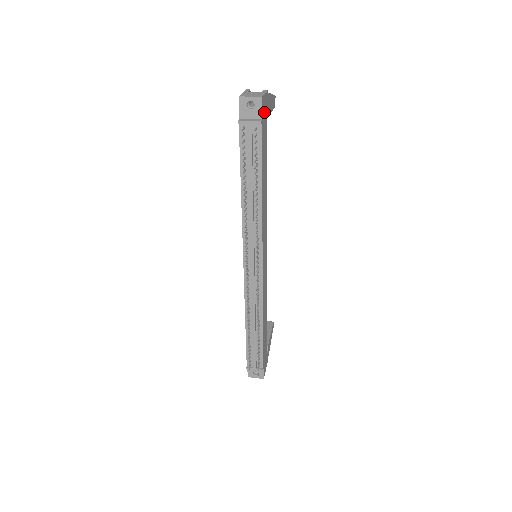
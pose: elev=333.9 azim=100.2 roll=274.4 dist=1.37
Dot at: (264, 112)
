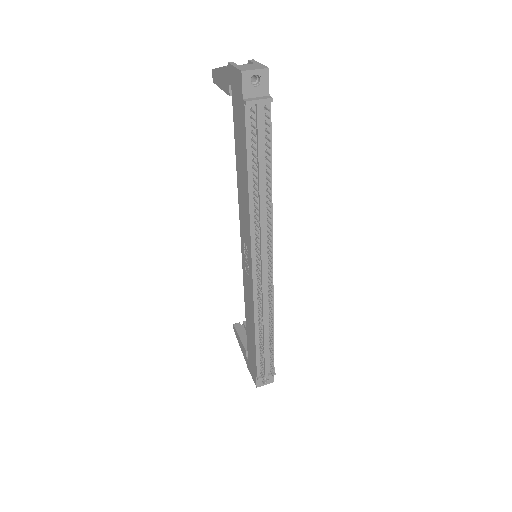
Dot at: occluded
